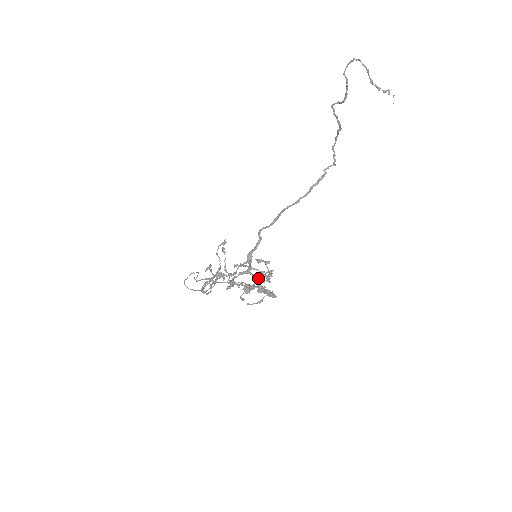
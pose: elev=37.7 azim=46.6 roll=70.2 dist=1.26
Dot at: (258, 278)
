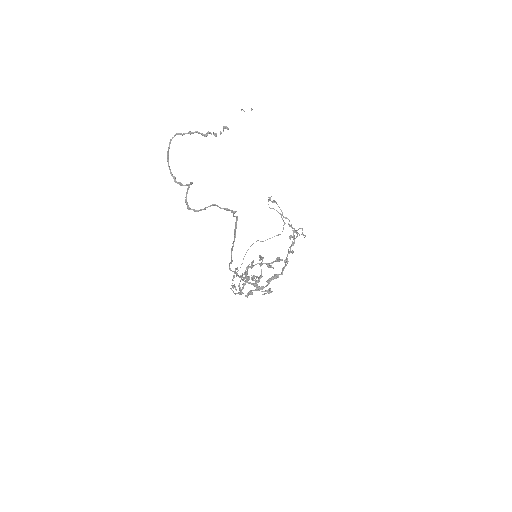
Dot at: occluded
